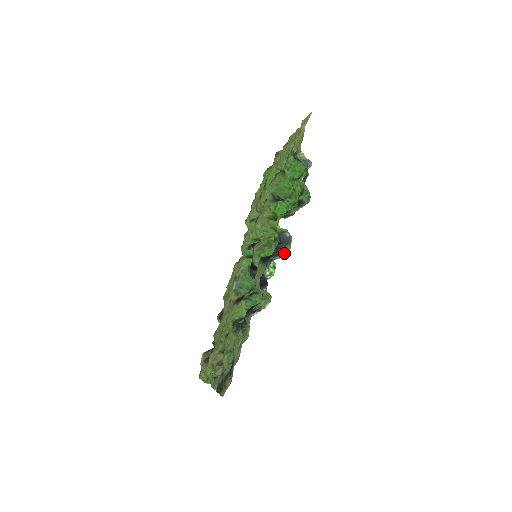
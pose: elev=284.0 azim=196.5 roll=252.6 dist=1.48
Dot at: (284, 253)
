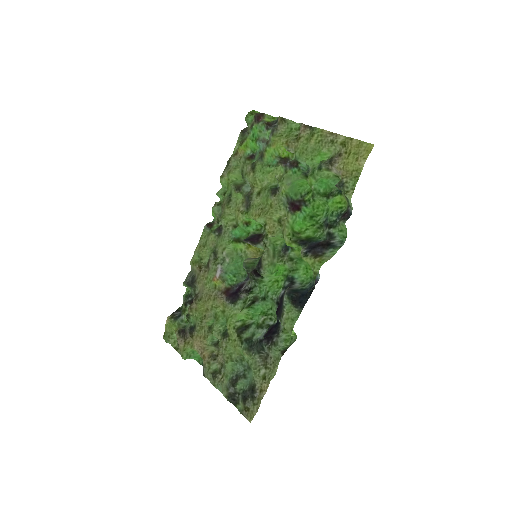
Dot at: (305, 284)
